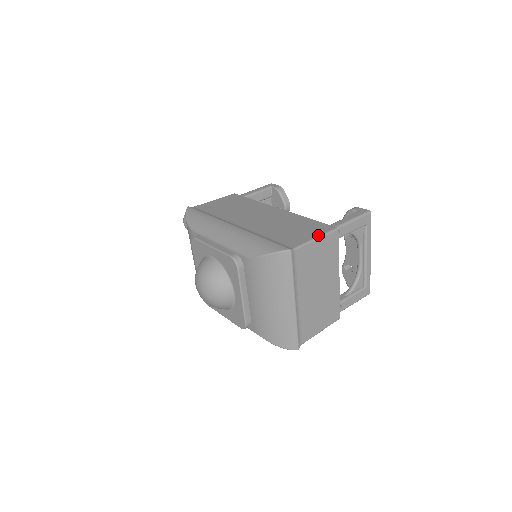
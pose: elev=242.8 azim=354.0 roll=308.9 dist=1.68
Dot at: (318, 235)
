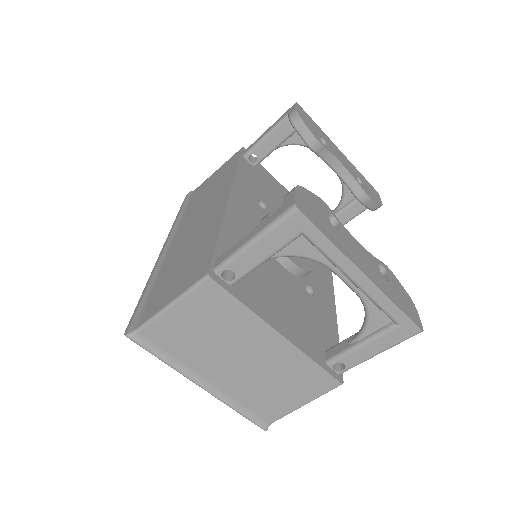
Dot at: (175, 296)
